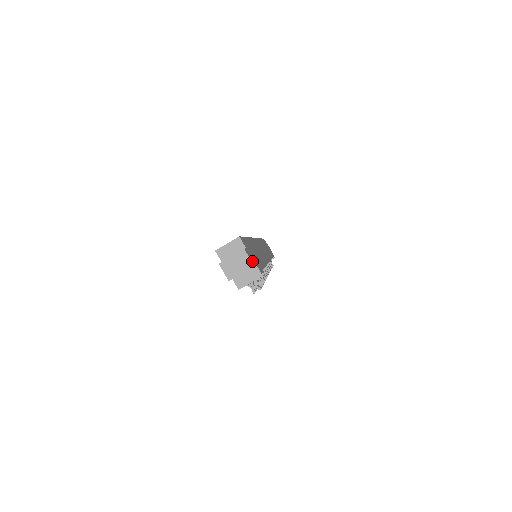
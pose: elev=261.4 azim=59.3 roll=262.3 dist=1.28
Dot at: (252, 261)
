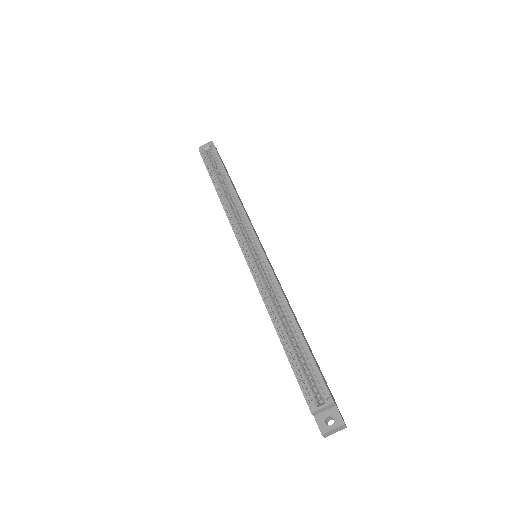
Dot at: (343, 420)
